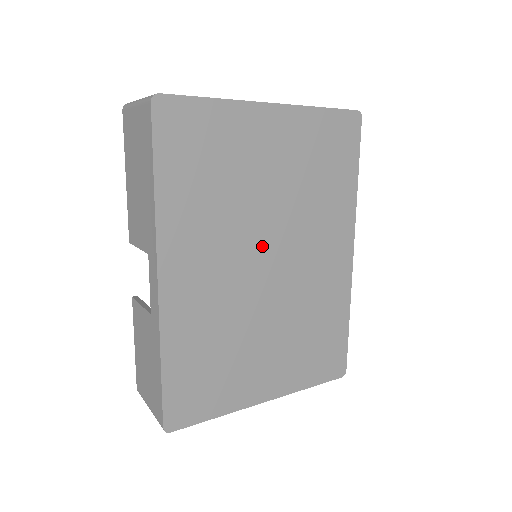
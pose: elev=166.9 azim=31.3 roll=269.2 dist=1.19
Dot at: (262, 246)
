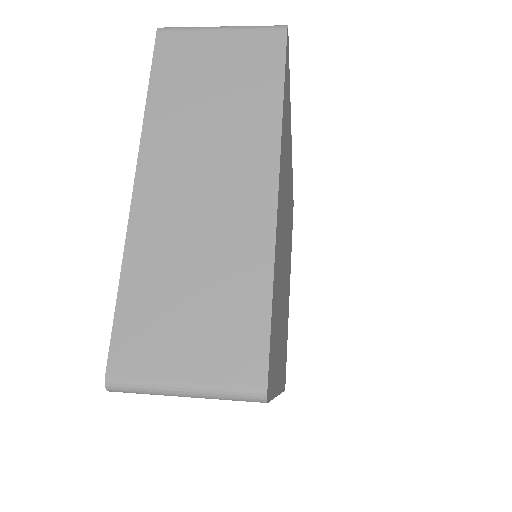
Dot at: (285, 263)
